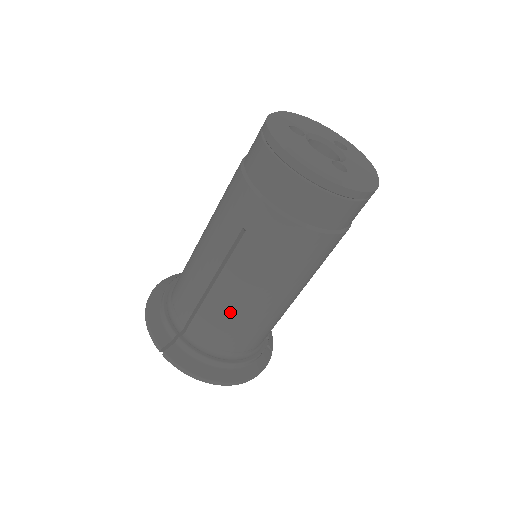
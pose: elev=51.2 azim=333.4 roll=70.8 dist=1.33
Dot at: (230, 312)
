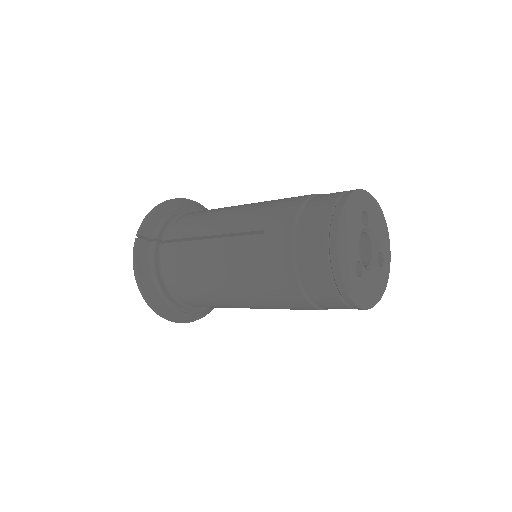
Dot at: occluded
